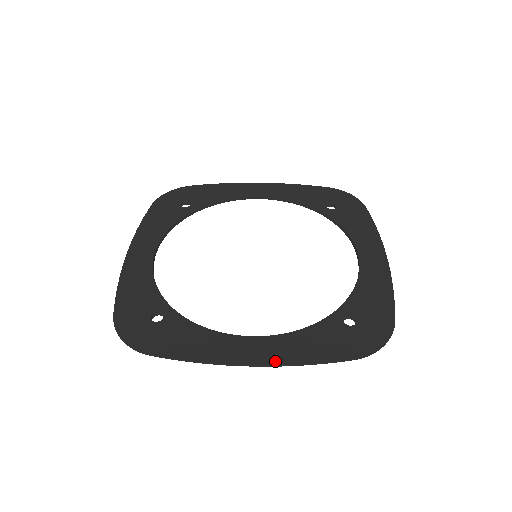
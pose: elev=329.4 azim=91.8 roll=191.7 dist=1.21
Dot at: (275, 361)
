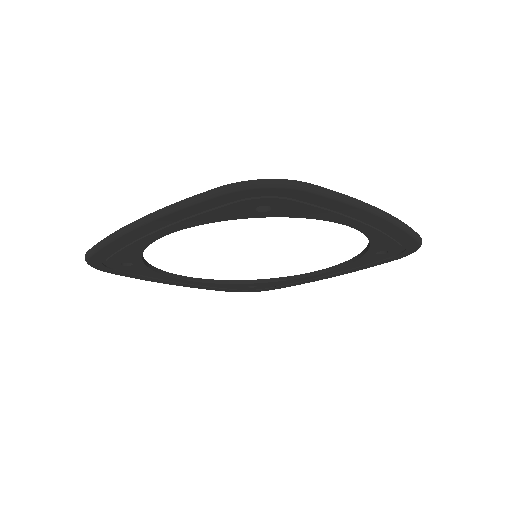
Dot at: (153, 215)
